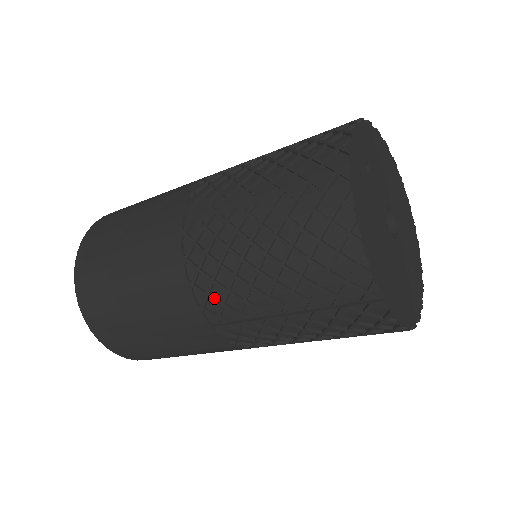
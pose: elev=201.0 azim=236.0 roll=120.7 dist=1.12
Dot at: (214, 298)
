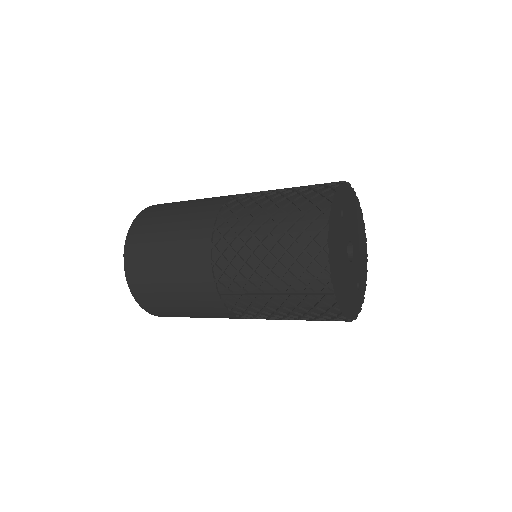
Dot at: (227, 275)
